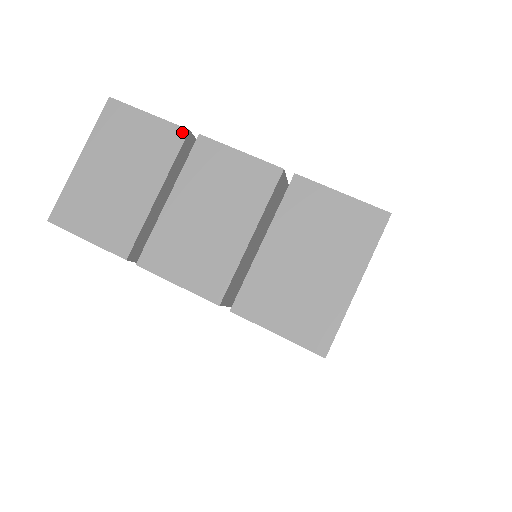
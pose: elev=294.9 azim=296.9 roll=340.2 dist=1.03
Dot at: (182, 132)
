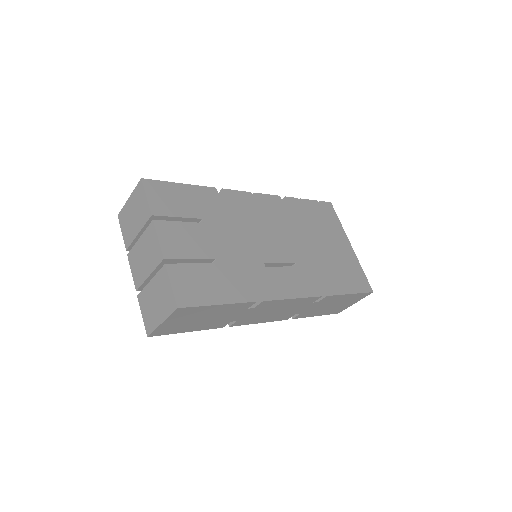
Dot at: (150, 214)
